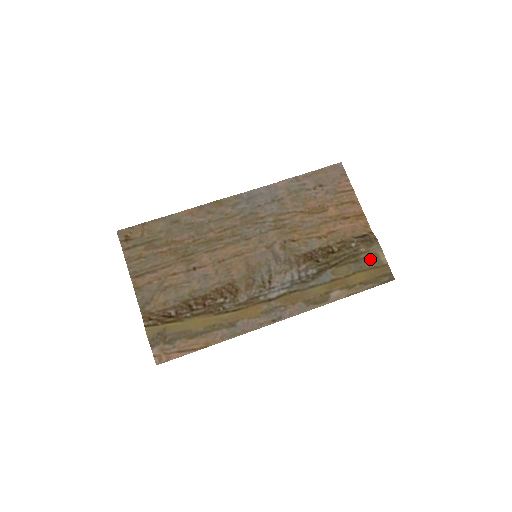
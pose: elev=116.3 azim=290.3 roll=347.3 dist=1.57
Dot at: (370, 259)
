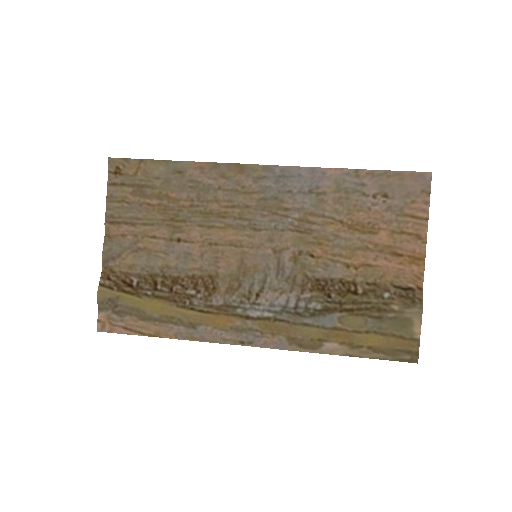
Dot at: (399, 323)
